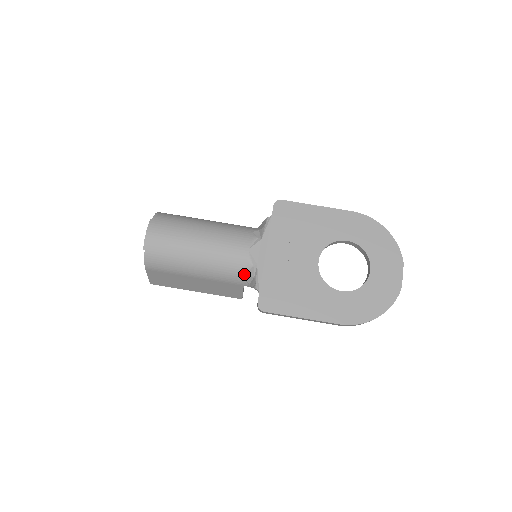
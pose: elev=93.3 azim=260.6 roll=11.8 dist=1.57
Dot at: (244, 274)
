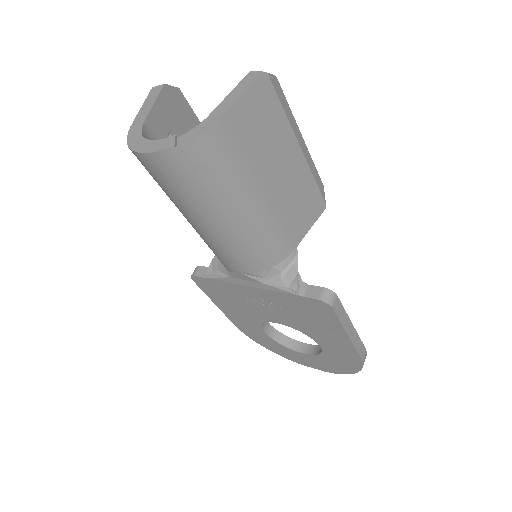
Dot at: occluded
